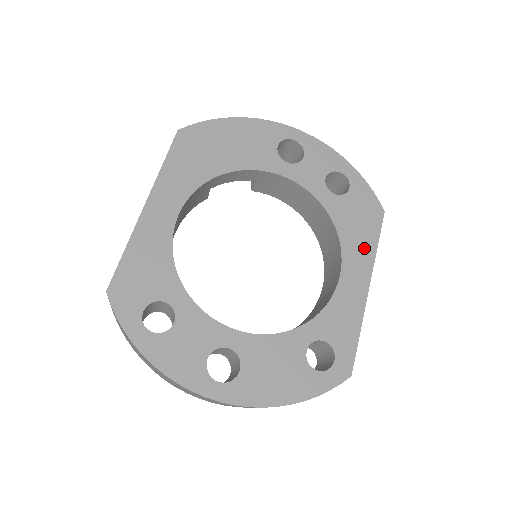
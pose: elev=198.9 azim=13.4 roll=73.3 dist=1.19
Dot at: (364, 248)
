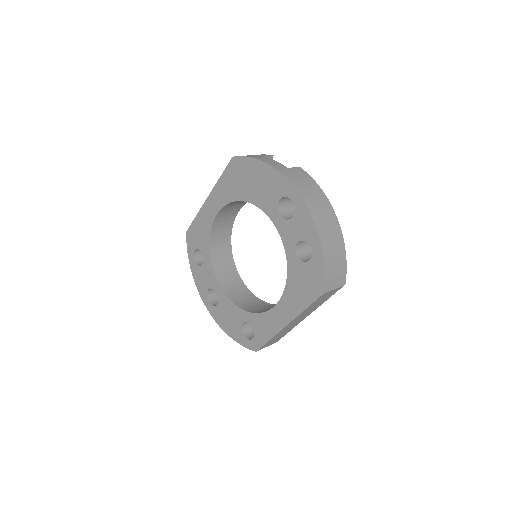
Dot at: (296, 303)
